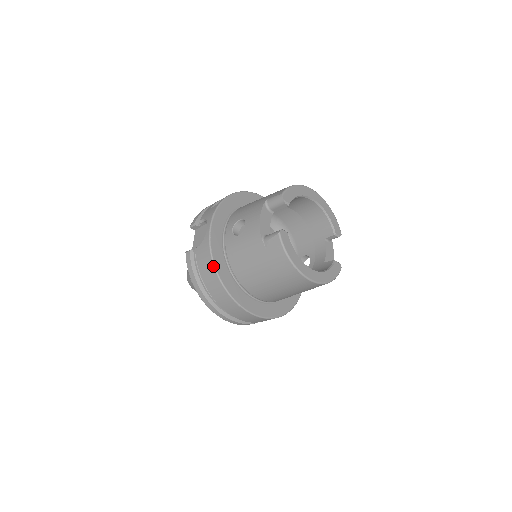
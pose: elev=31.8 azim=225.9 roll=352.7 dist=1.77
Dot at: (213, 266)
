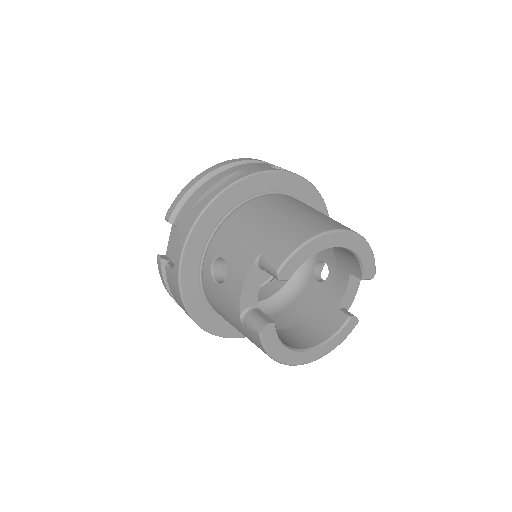
Dot at: (183, 306)
